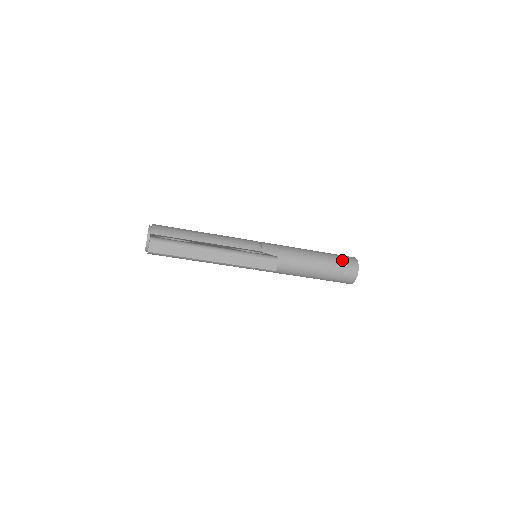
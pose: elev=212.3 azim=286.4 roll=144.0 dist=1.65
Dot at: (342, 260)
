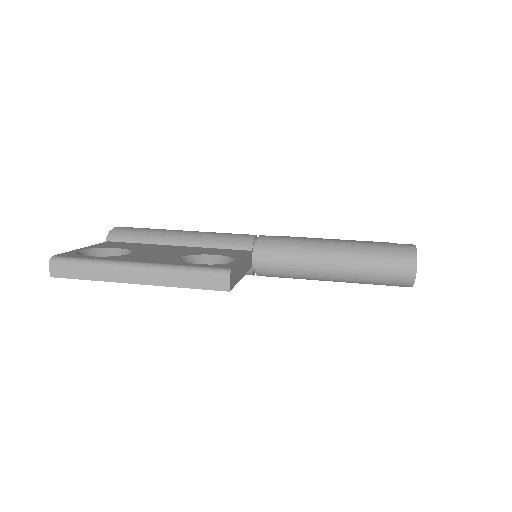
Dot at: (387, 252)
